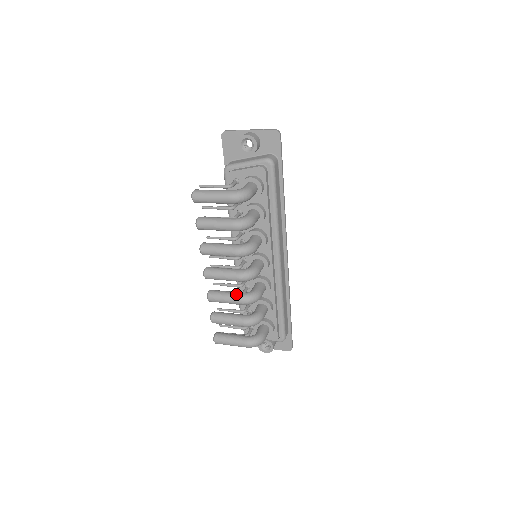
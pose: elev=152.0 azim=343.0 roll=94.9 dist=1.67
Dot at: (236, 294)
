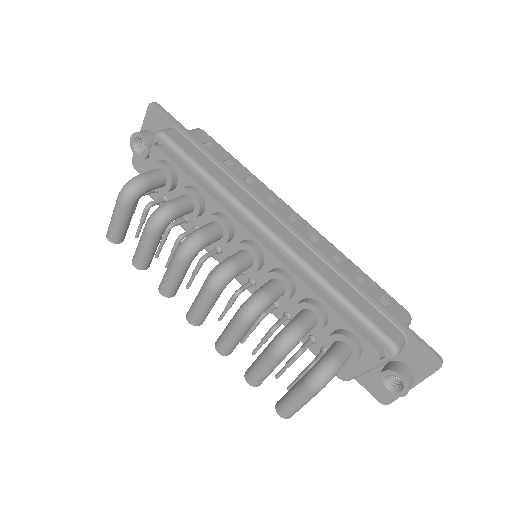
Dot at: occluded
